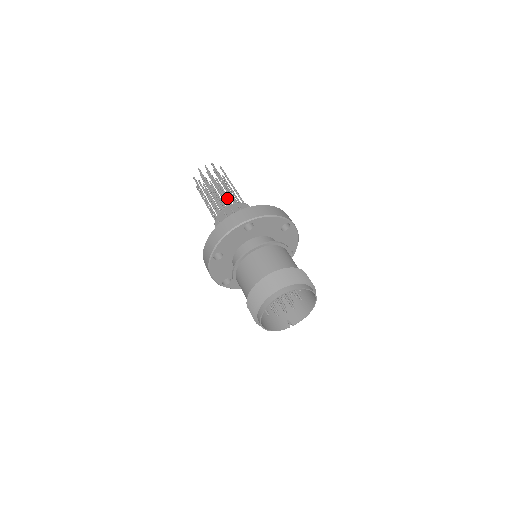
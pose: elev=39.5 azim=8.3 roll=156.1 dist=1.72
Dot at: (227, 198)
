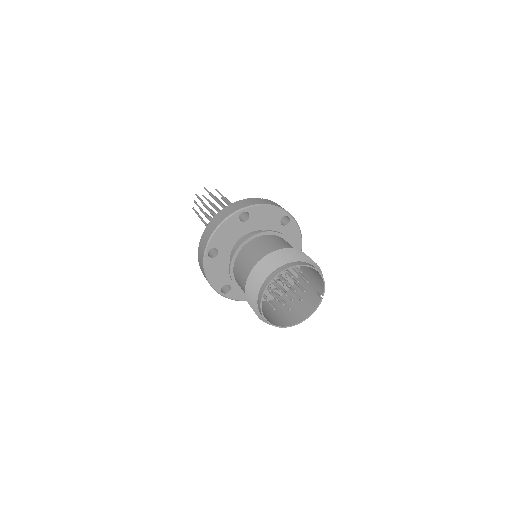
Dot at: occluded
